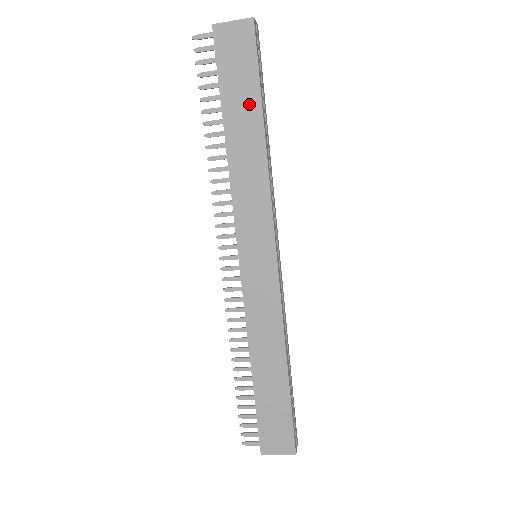
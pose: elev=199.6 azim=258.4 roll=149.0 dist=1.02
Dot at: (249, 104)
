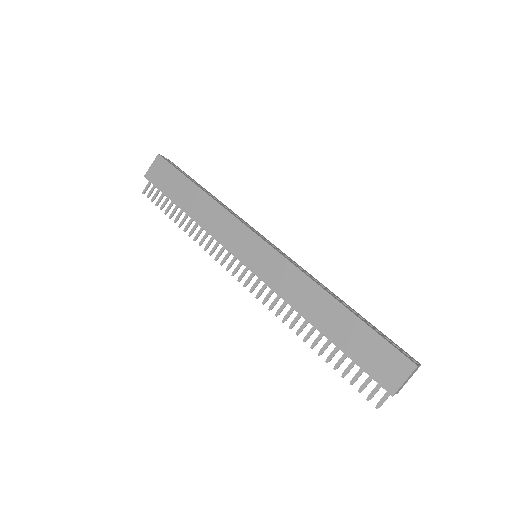
Dot at: (184, 186)
